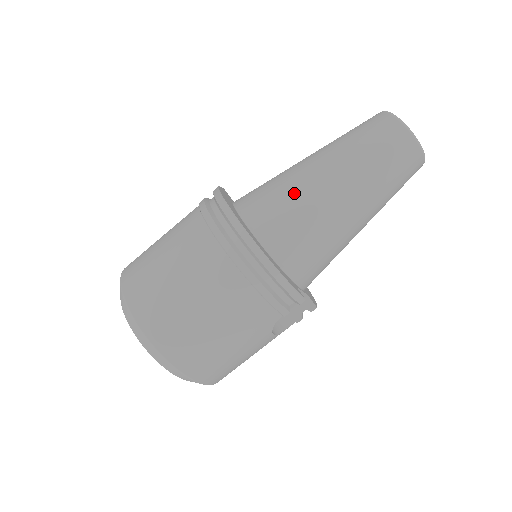
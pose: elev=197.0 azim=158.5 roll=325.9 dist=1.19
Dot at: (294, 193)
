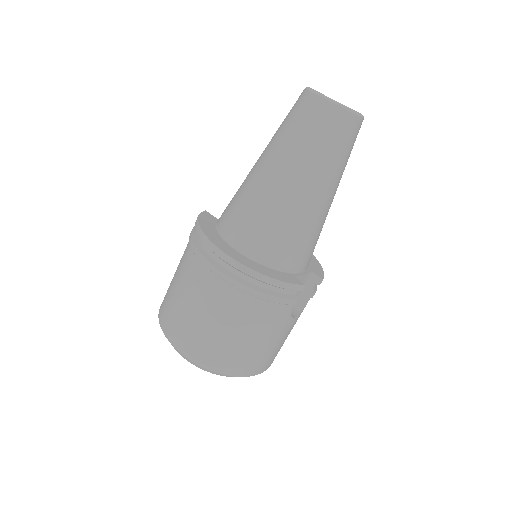
Dot at: (258, 203)
